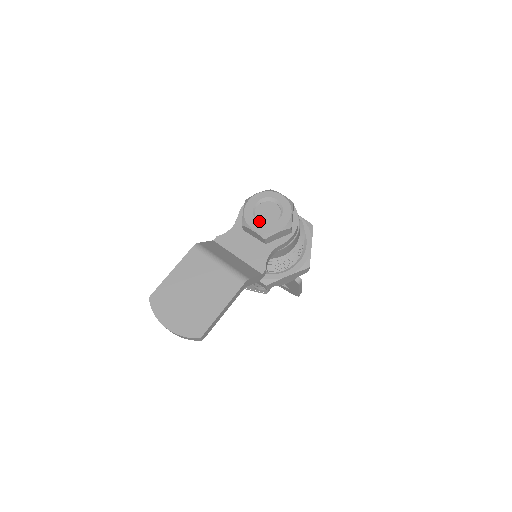
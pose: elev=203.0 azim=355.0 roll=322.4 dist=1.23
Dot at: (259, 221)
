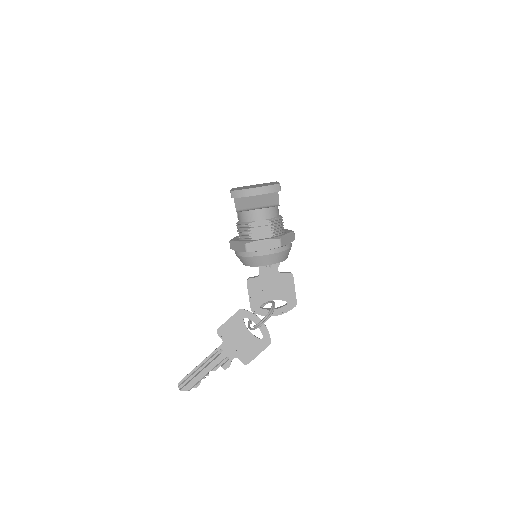
Dot at: occluded
